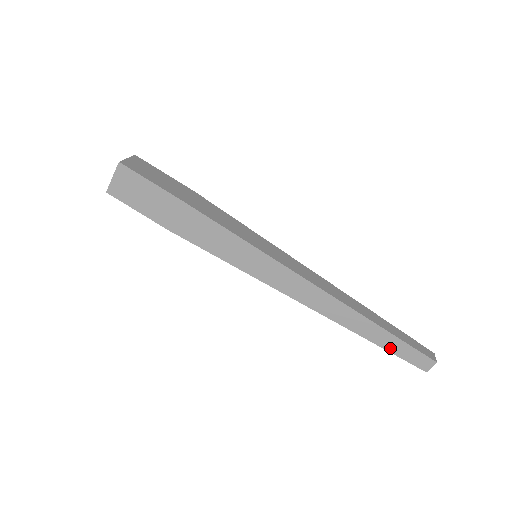
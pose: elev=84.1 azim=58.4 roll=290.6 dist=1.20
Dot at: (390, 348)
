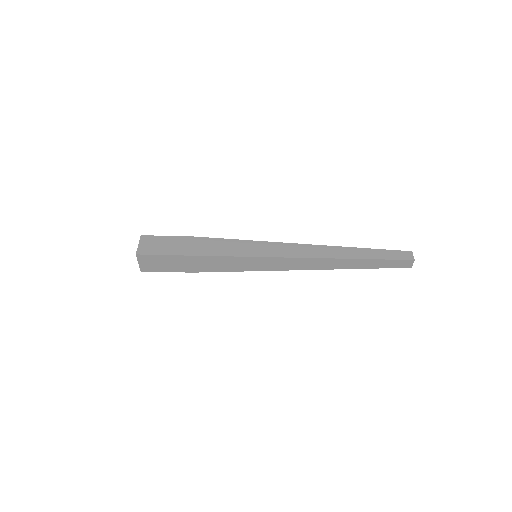
Dot at: (379, 257)
